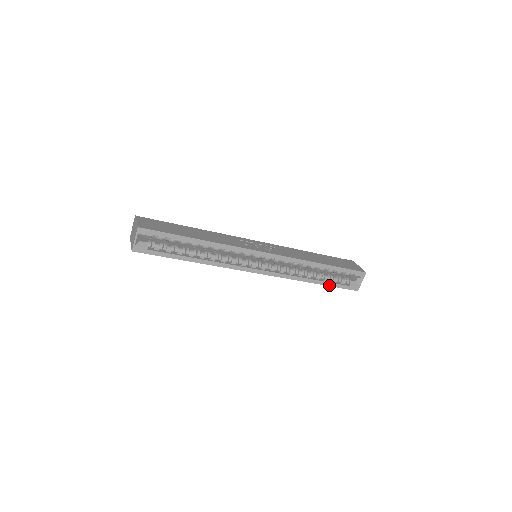
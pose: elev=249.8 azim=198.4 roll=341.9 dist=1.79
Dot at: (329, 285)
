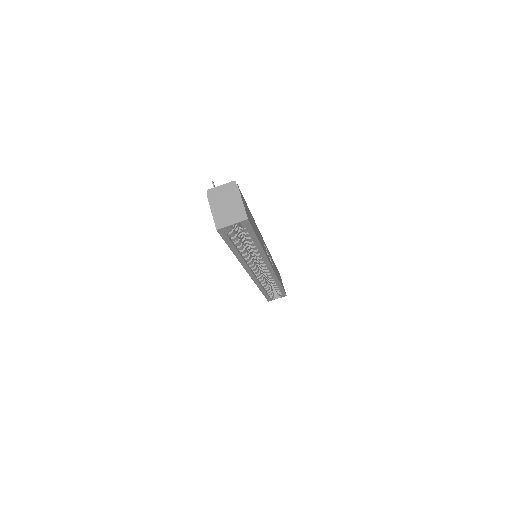
Dot at: (264, 294)
